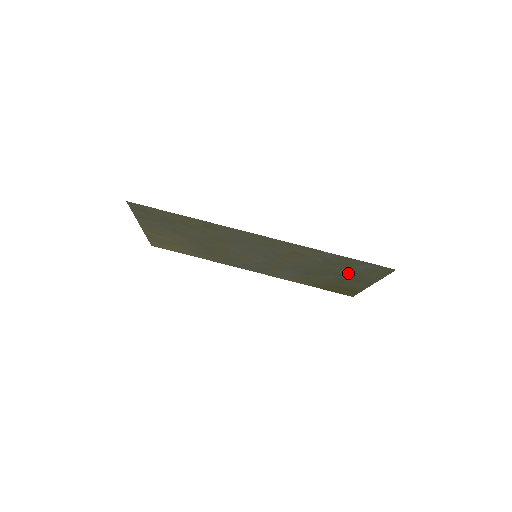
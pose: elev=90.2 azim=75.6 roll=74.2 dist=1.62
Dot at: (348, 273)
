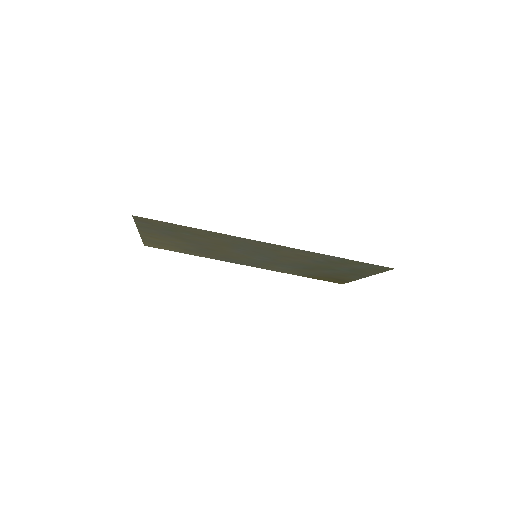
Dot at: (346, 269)
